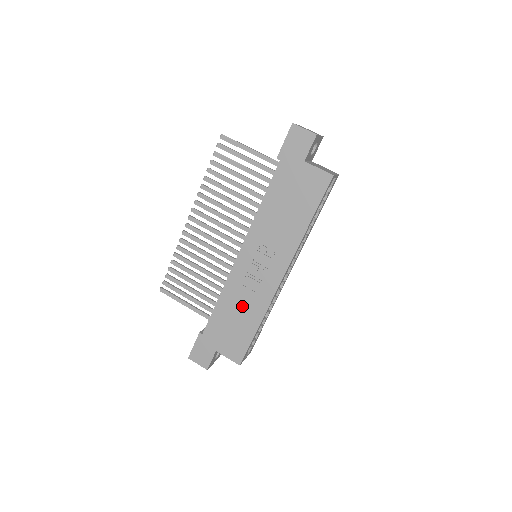
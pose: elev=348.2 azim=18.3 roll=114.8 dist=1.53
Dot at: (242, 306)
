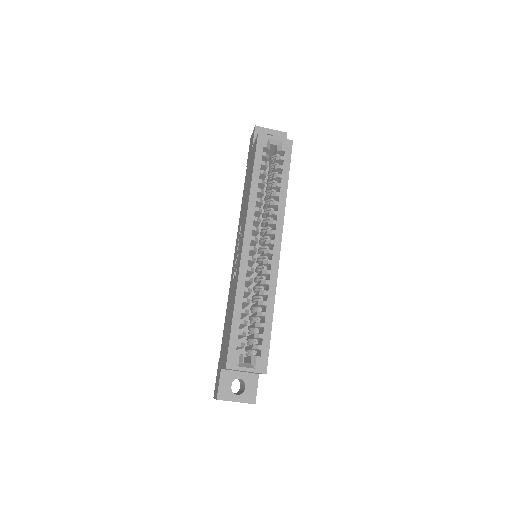
Dot at: (231, 299)
